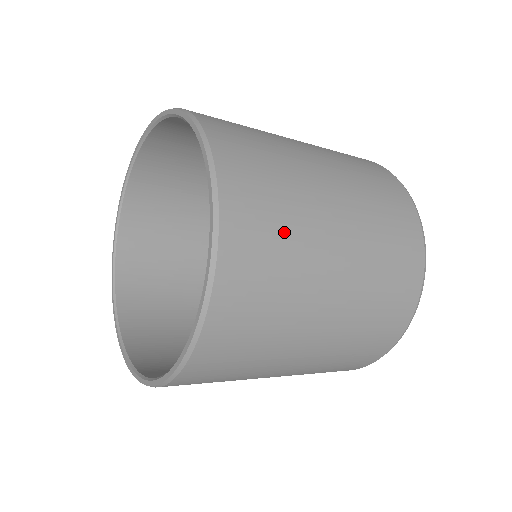
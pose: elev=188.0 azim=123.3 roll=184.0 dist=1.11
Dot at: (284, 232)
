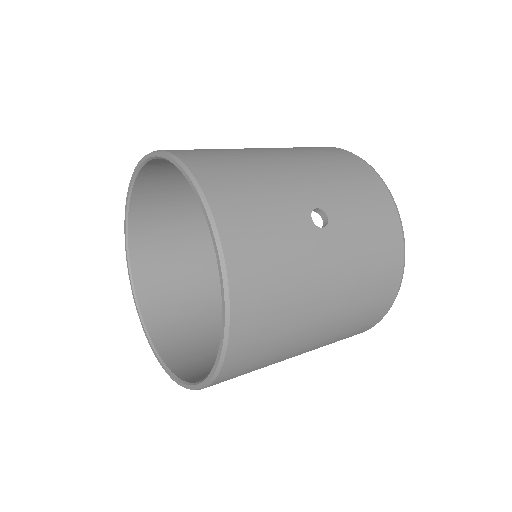
Dot at: (249, 372)
